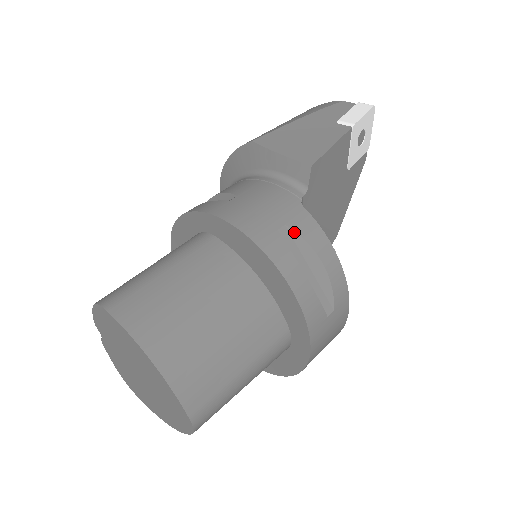
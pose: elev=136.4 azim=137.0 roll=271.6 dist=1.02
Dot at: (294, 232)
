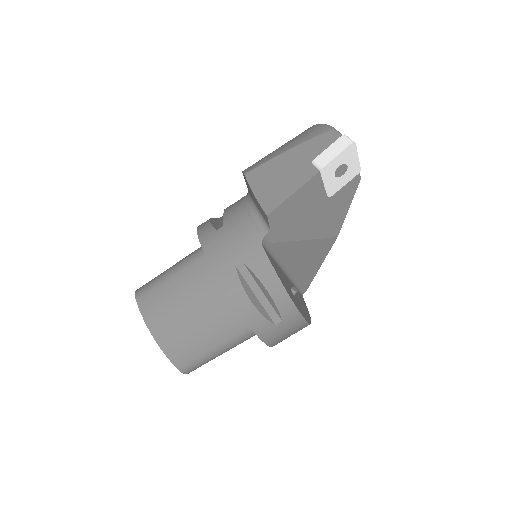
Dot at: (248, 268)
